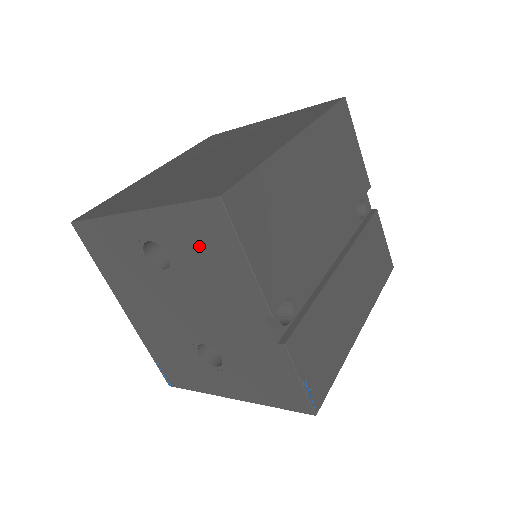
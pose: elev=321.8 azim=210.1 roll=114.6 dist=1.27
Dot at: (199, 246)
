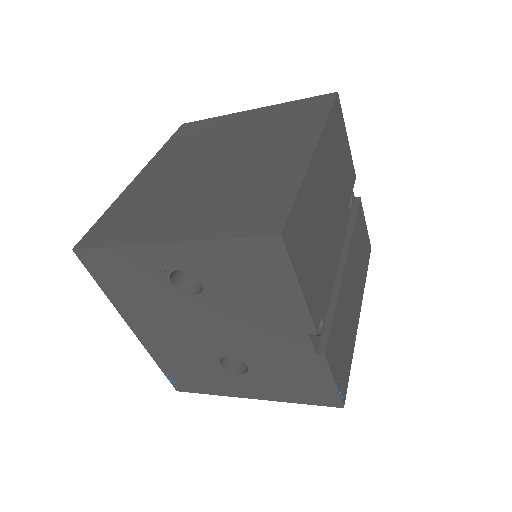
Dot at: (244, 276)
